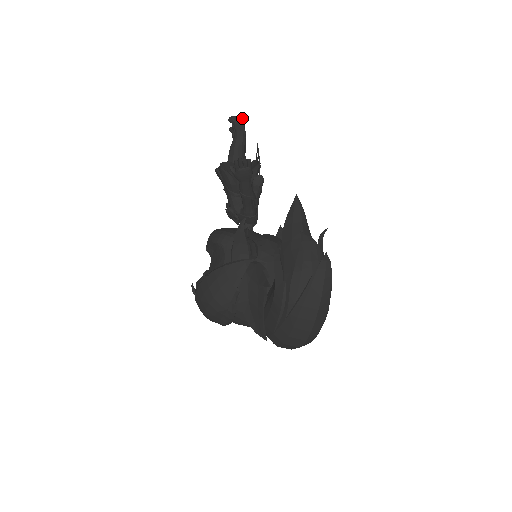
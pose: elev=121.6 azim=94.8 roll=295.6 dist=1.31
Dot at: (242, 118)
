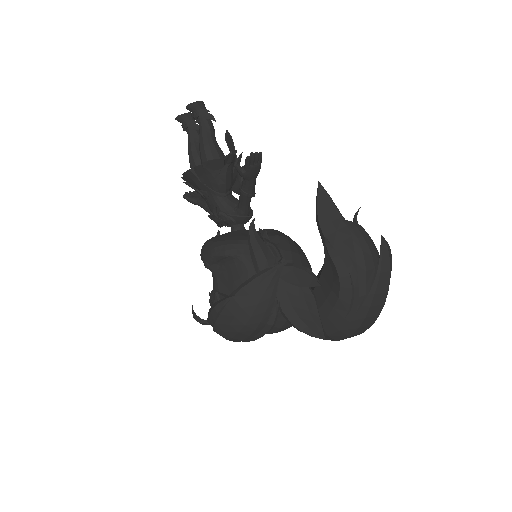
Dot at: (203, 103)
